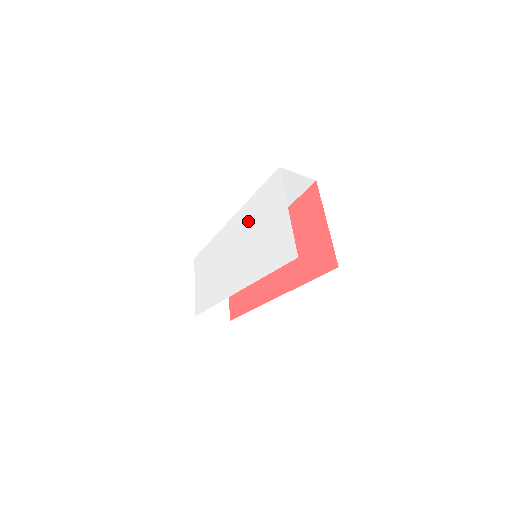
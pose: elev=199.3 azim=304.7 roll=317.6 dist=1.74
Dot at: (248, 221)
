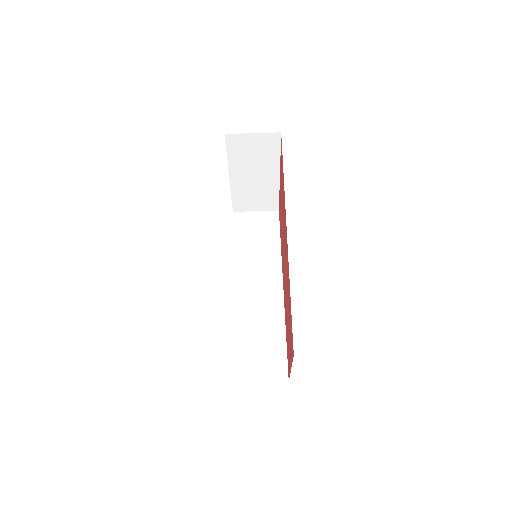
Dot at: occluded
